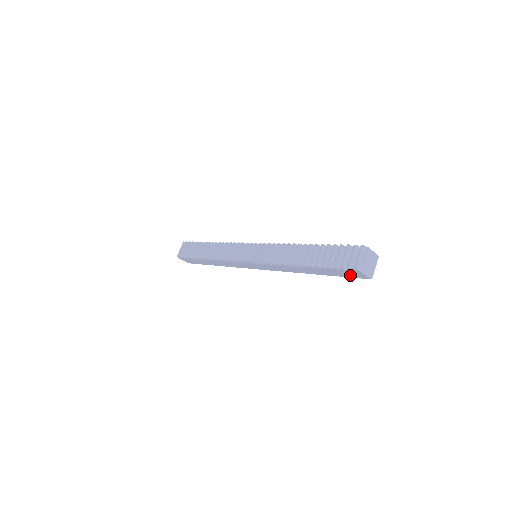
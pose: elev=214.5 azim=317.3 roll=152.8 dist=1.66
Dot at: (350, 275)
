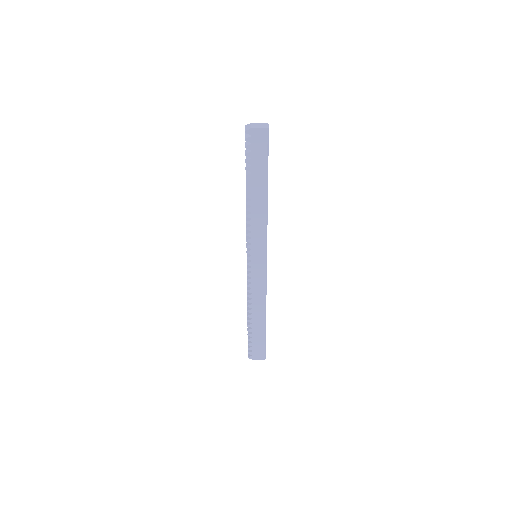
Dot at: (261, 148)
